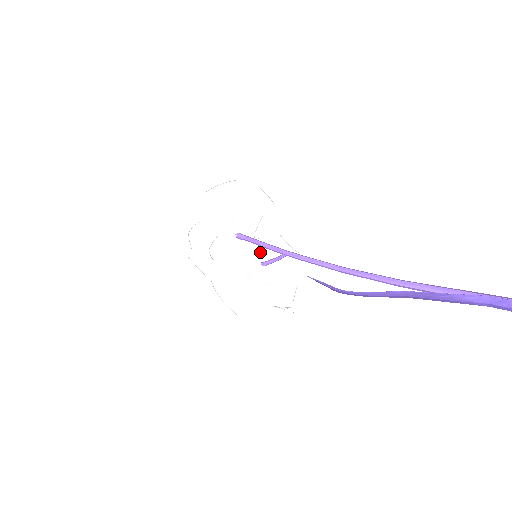
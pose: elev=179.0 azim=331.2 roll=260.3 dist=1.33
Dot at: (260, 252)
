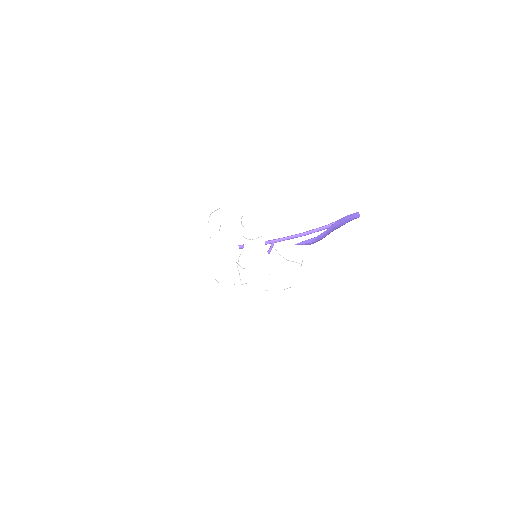
Dot at: occluded
